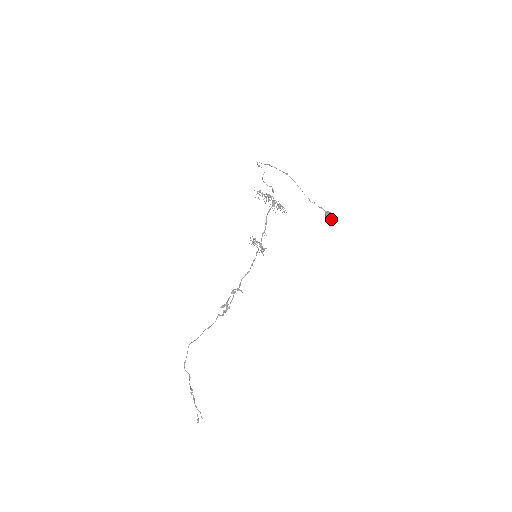
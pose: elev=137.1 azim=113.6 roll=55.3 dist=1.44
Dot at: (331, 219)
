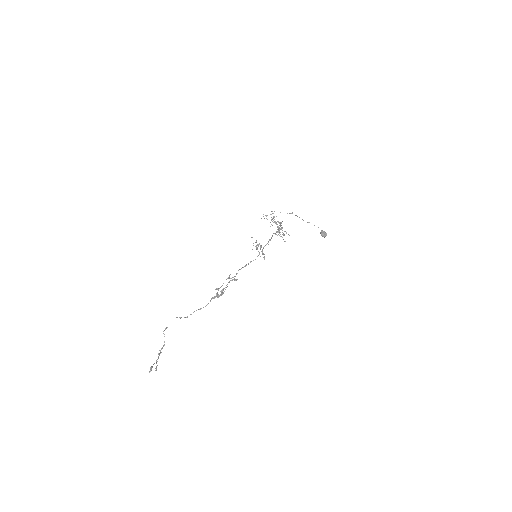
Dot at: (325, 234)
